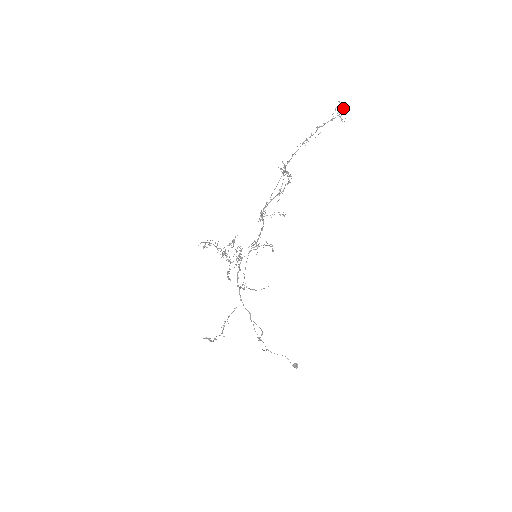
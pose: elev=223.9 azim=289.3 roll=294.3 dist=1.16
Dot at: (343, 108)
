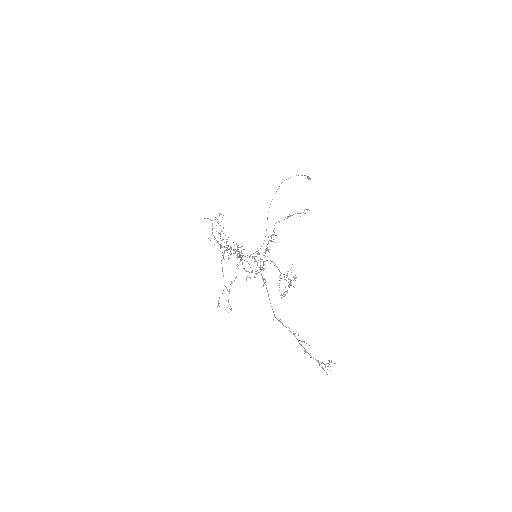
Dot at: occluded
